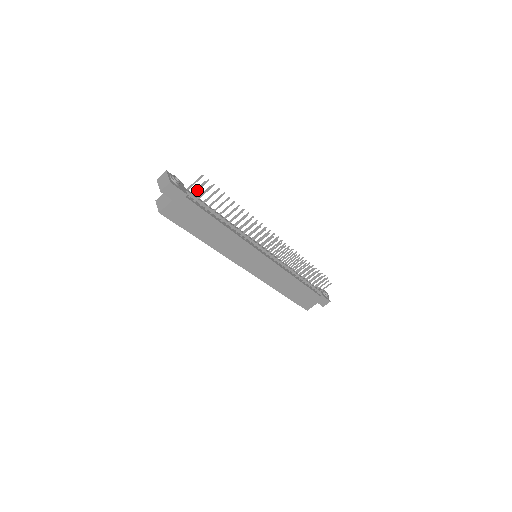
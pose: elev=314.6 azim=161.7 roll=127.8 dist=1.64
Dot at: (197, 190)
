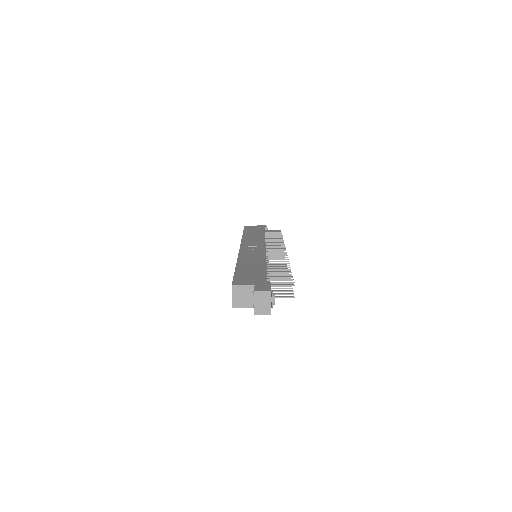
Dot at: (276, 283)
